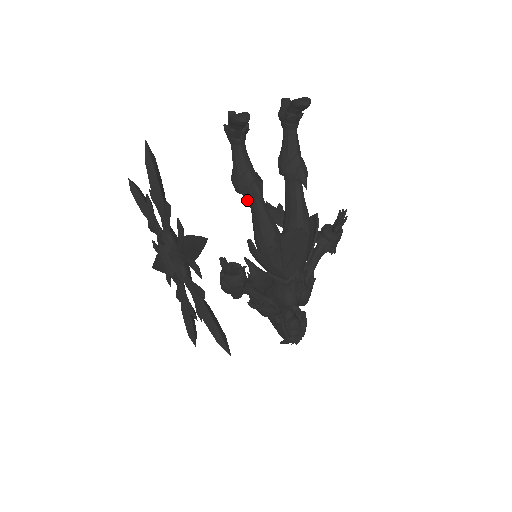
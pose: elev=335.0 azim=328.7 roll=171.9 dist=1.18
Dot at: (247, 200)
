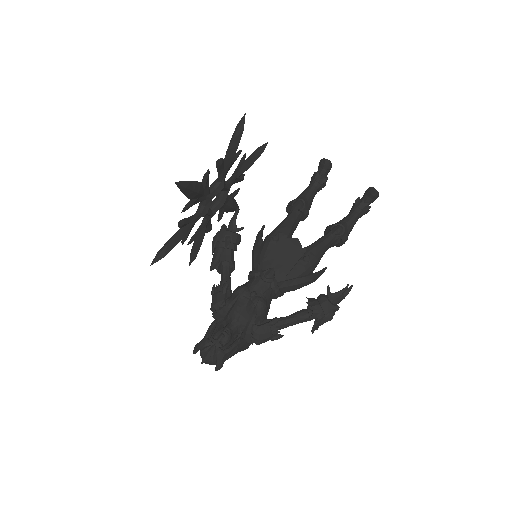
Dot at: (287, 215)
